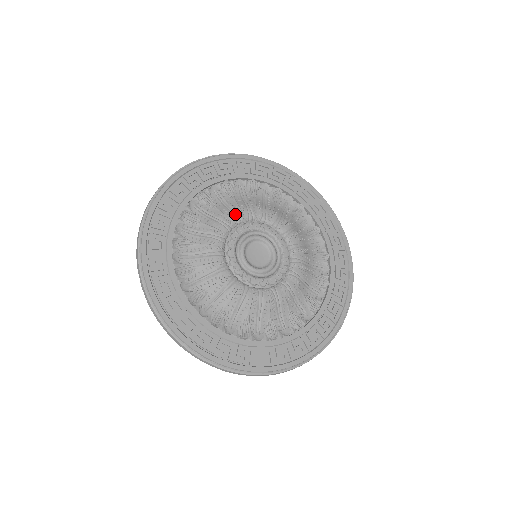
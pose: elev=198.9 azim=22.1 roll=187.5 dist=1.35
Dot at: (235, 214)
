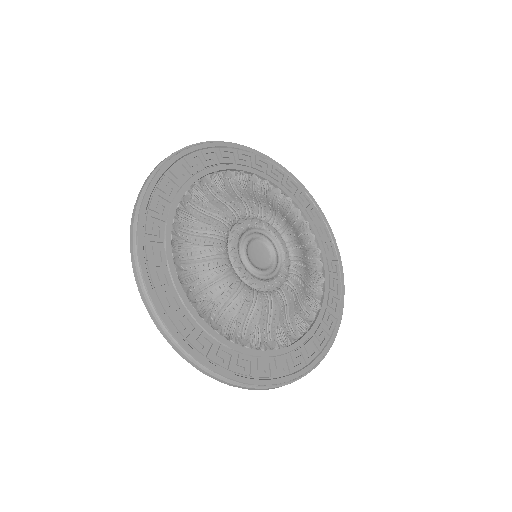
Dot at: (246, 205)
